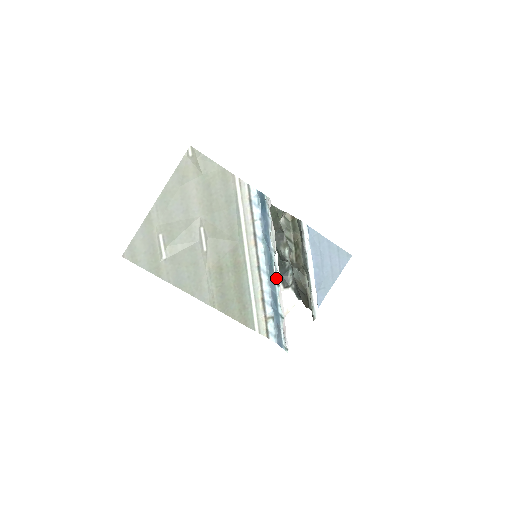
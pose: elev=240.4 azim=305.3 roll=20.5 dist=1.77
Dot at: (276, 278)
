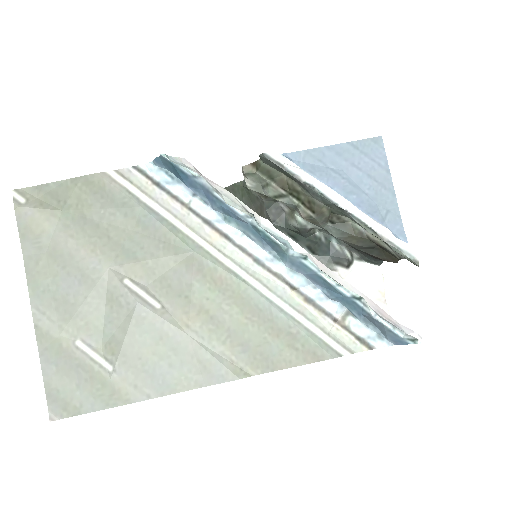
Dot at: (291, 251)
